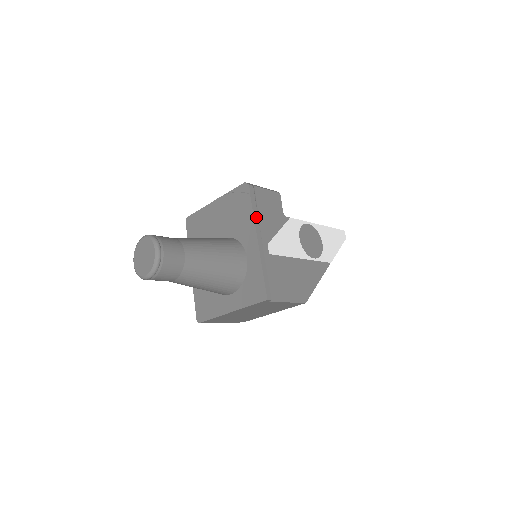
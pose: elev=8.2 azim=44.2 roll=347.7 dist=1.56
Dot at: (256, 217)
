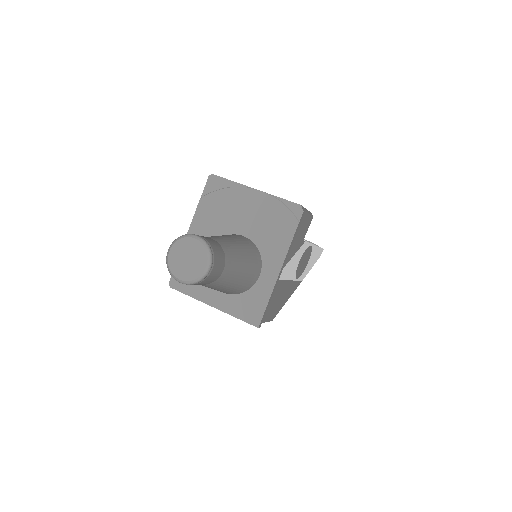
Dot at: (291, 246)
